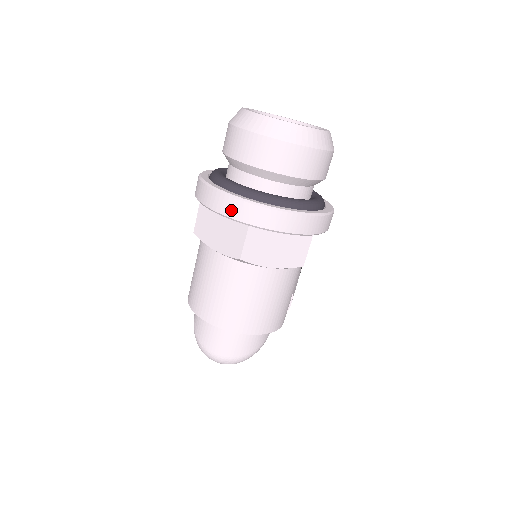
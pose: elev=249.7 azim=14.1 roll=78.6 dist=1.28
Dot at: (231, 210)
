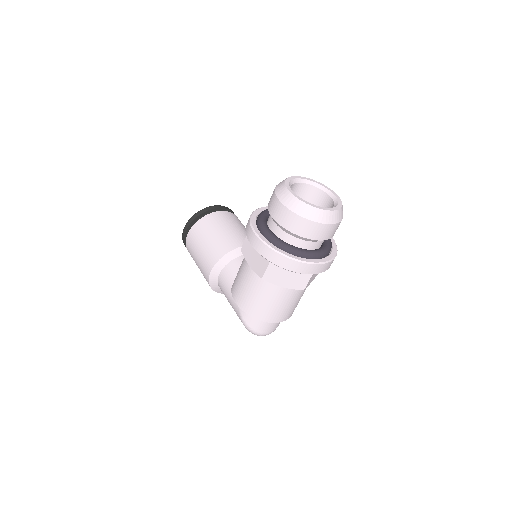
Dot at: (307, 270)
